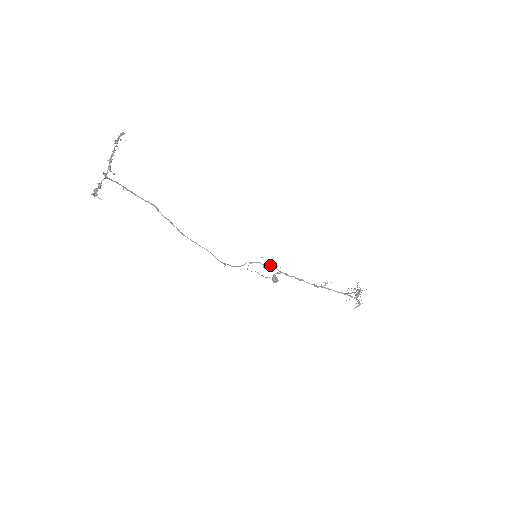
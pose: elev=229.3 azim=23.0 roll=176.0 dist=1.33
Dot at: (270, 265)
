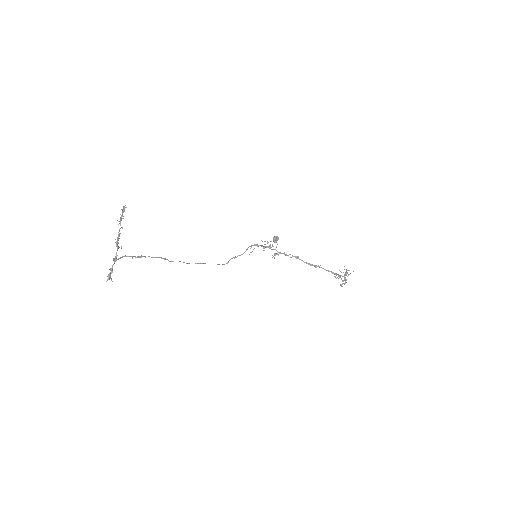
Dot at: (270, 248)
